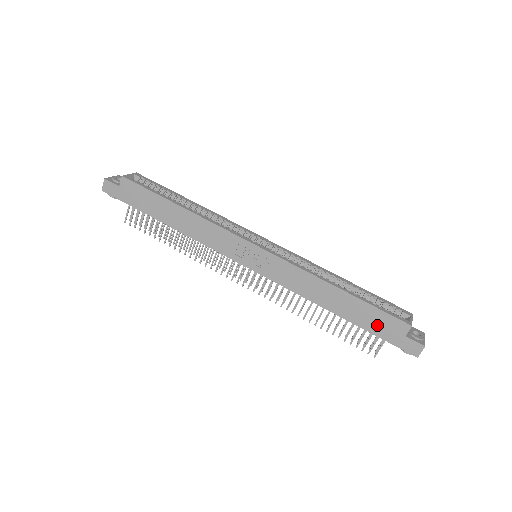
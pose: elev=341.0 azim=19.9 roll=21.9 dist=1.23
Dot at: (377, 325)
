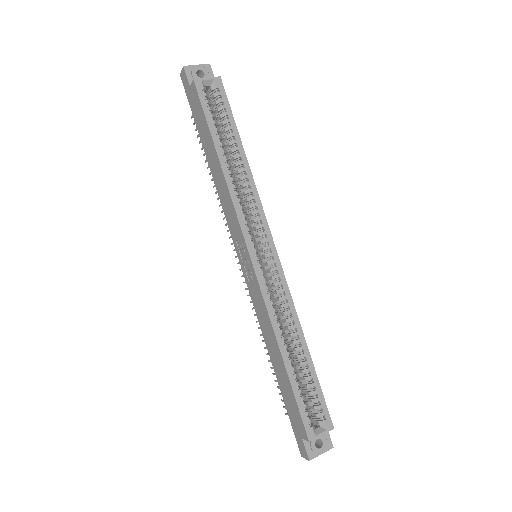
Dot at: (291, 408)
